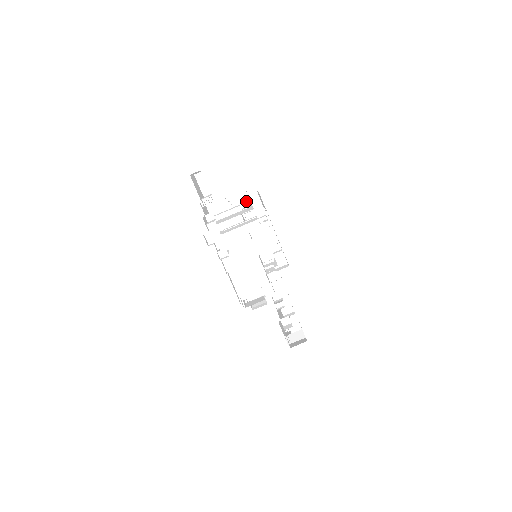
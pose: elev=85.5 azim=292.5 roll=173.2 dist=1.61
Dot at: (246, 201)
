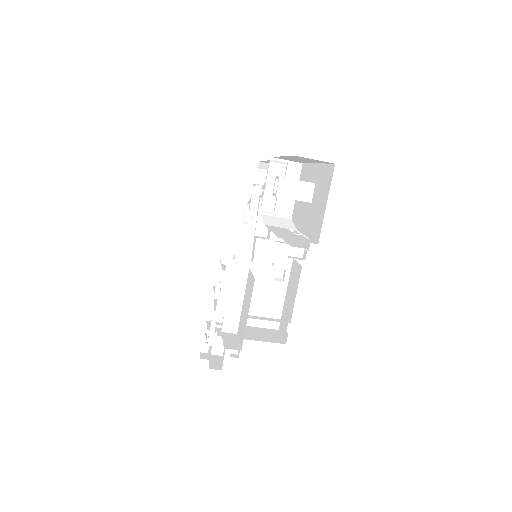
Dot at: occluded
